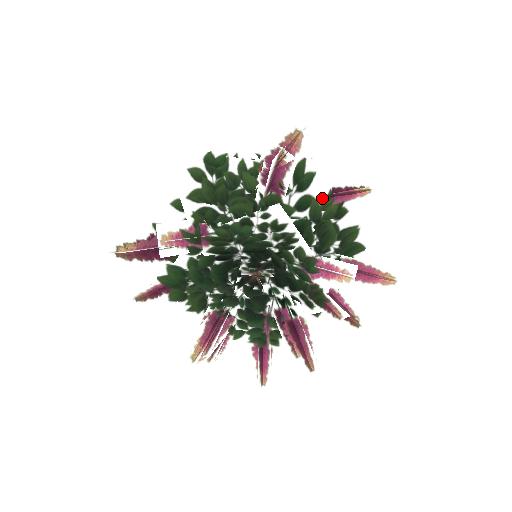
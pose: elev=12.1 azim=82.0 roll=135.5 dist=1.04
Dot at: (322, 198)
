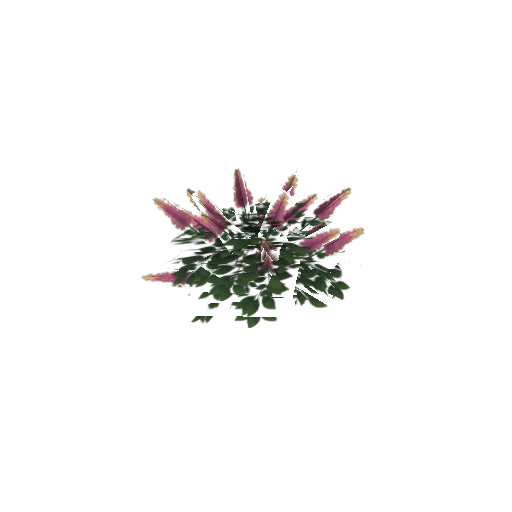
Dot at: occluded
